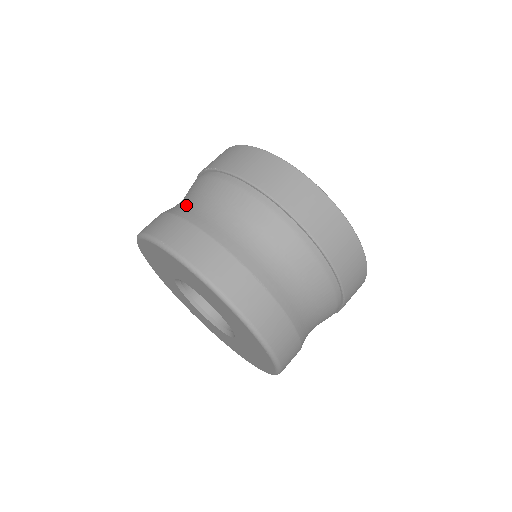
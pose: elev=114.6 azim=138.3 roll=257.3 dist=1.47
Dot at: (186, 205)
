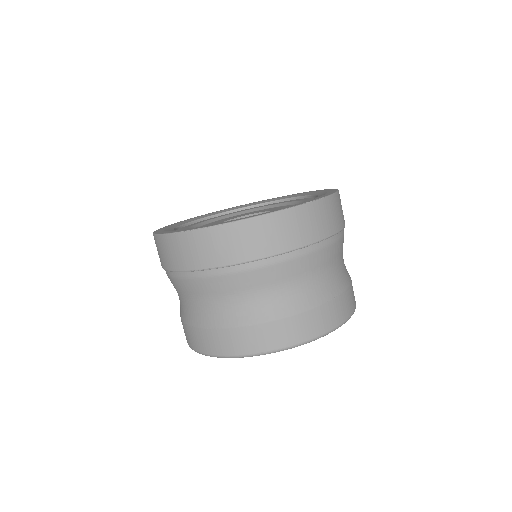
Dot at: (226, 311)
